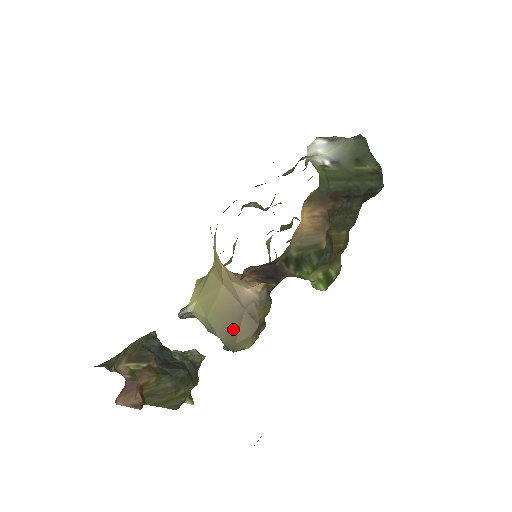
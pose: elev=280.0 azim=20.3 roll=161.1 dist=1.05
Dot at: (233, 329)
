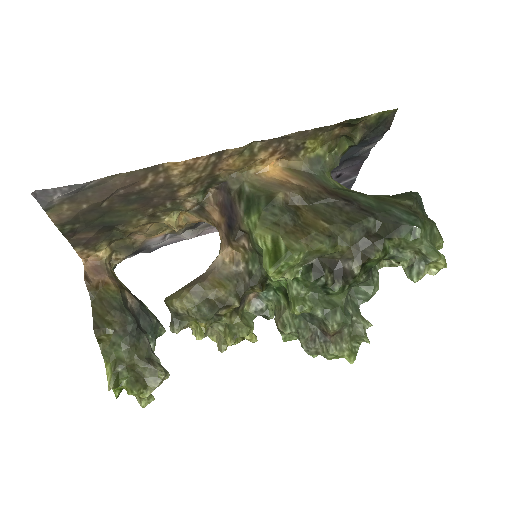
Dot at: occluded
